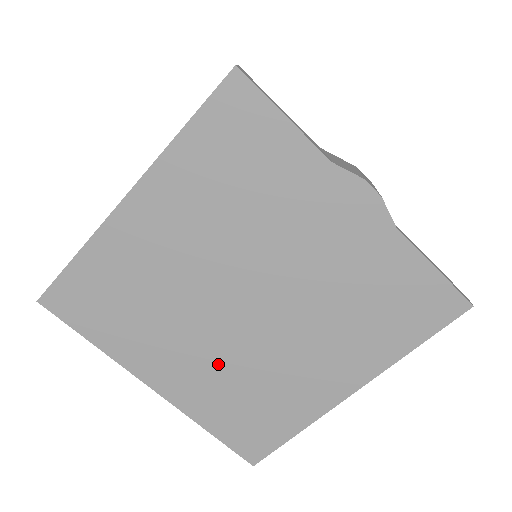
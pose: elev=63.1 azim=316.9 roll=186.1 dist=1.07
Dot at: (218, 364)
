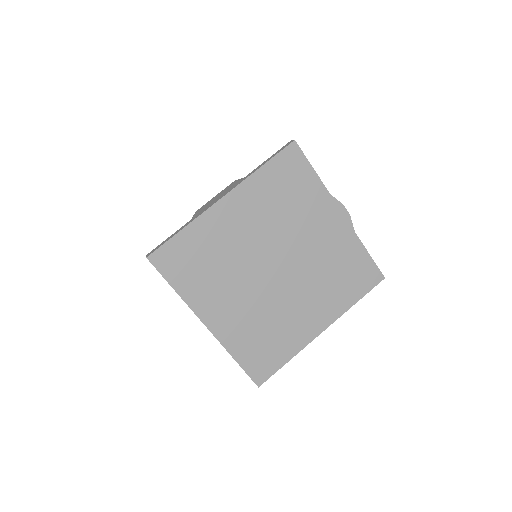
Dot at: (252, 309)
